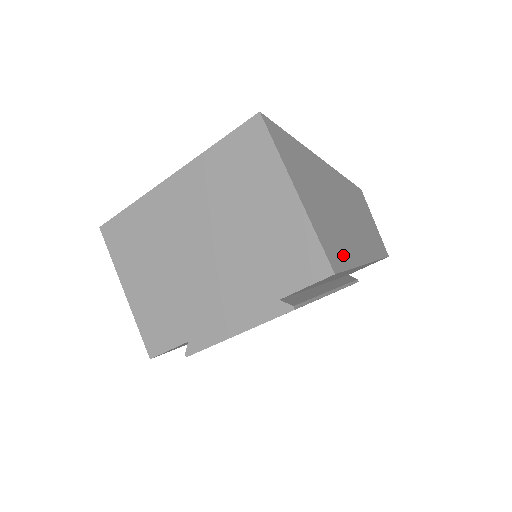
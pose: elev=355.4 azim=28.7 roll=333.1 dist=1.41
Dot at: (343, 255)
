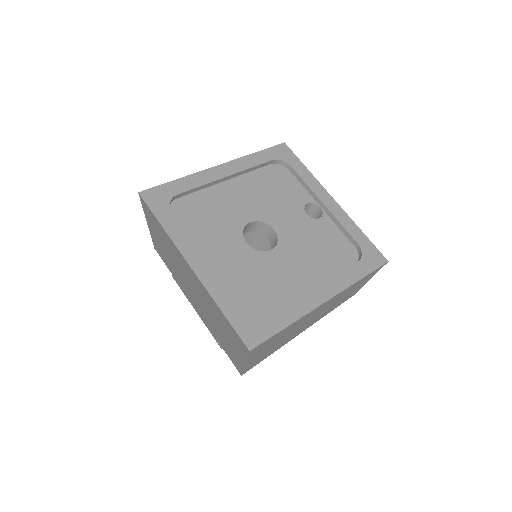
Dot at: occluded
